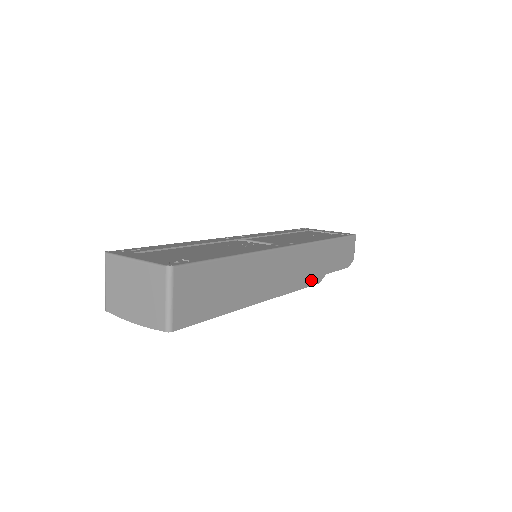
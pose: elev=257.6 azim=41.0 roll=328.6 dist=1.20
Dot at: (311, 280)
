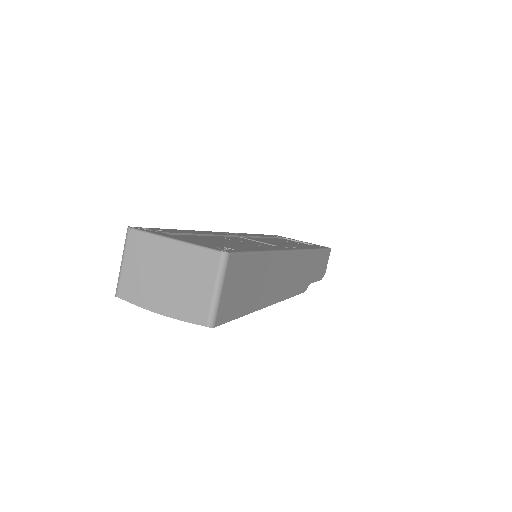
Dot at: (301, 288)
